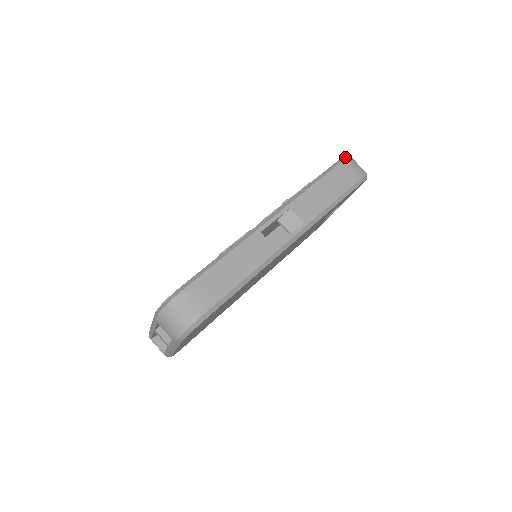
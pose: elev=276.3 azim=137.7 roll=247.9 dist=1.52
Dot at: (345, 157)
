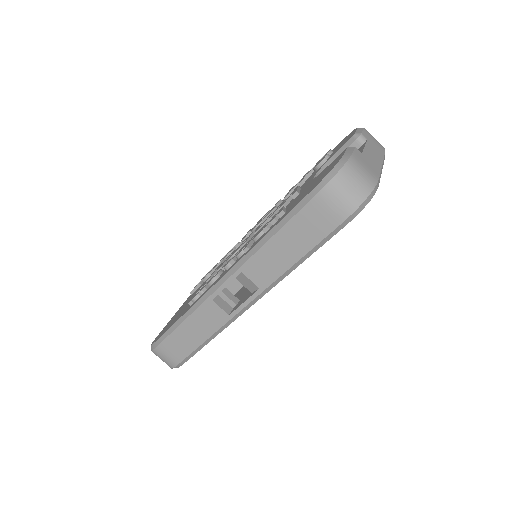
Dot at: (323, 183)
